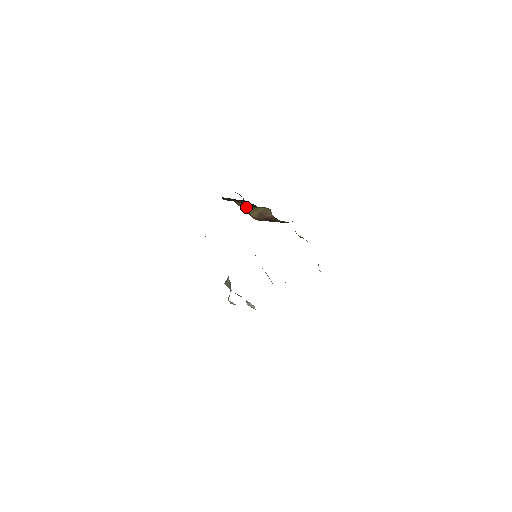
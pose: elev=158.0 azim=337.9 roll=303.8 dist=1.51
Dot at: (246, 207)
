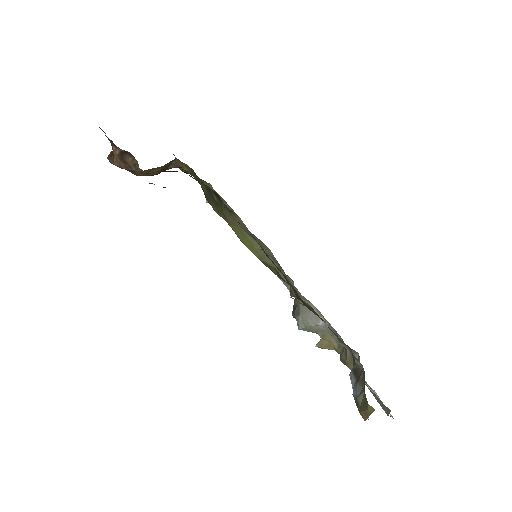
Dot at: occluded
